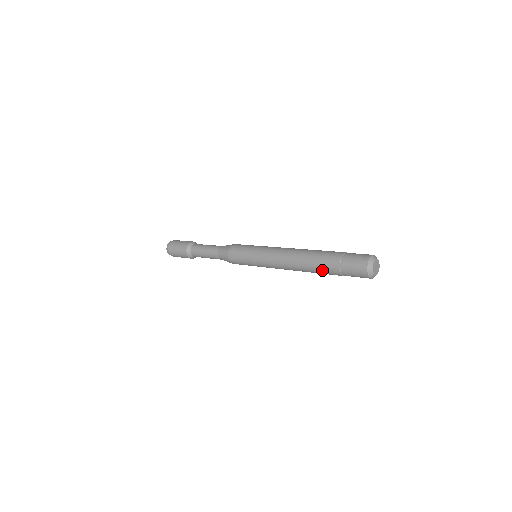
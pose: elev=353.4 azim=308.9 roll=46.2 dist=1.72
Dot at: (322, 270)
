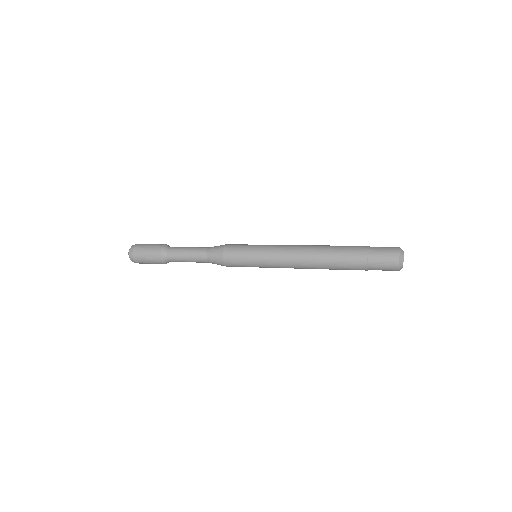
Dot at: (345, 266)
